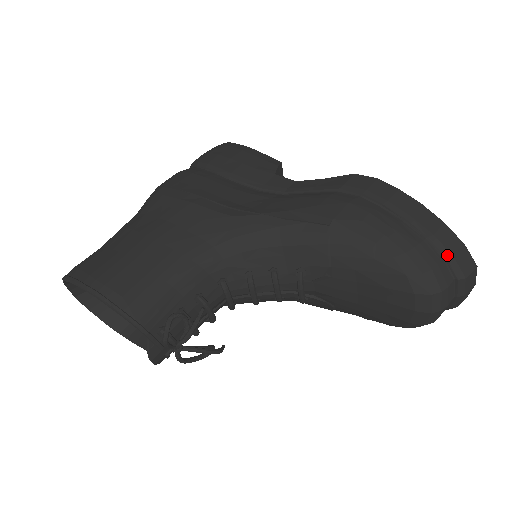
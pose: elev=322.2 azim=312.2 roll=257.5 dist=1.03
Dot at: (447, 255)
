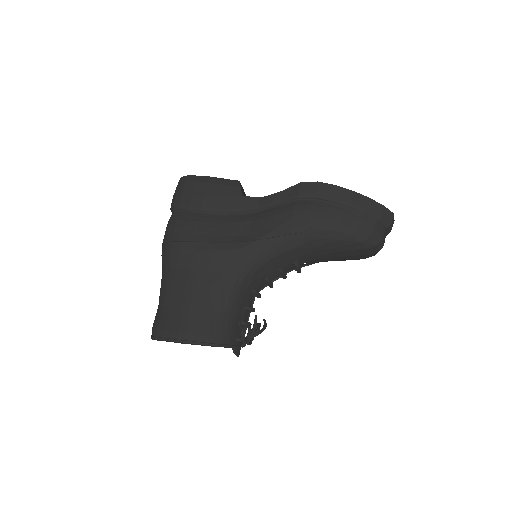
Dot at: (377, 218)
